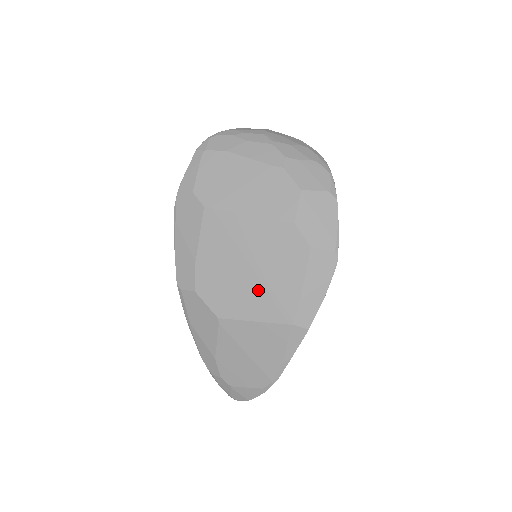
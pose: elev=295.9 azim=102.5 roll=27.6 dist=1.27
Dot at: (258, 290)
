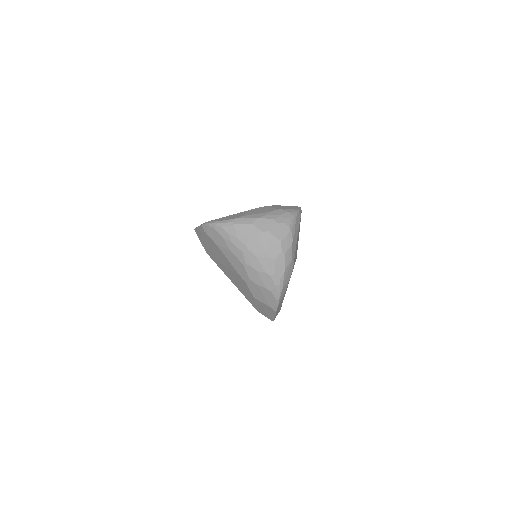
Dot at: occluded
